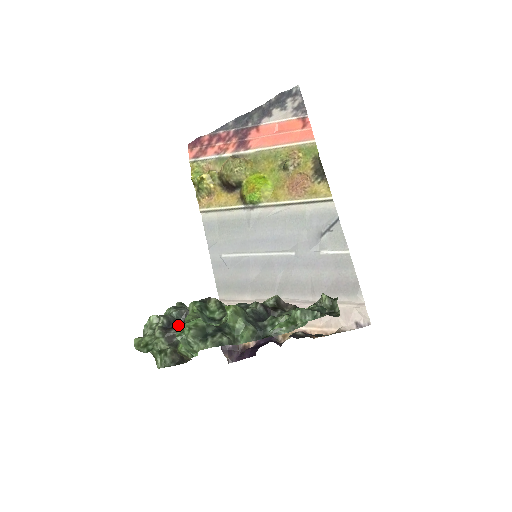
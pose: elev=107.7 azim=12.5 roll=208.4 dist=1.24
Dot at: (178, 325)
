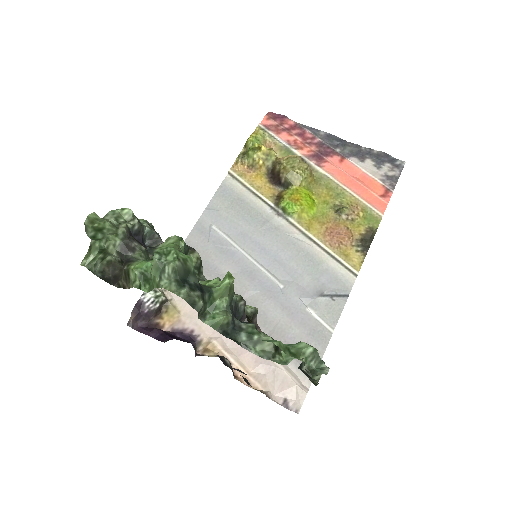
Dot at: (143, 243)
